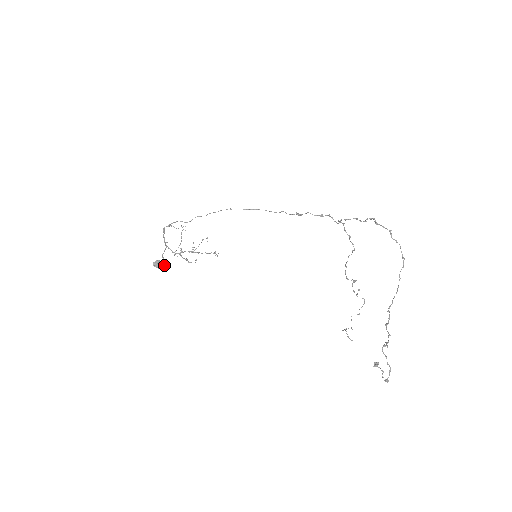
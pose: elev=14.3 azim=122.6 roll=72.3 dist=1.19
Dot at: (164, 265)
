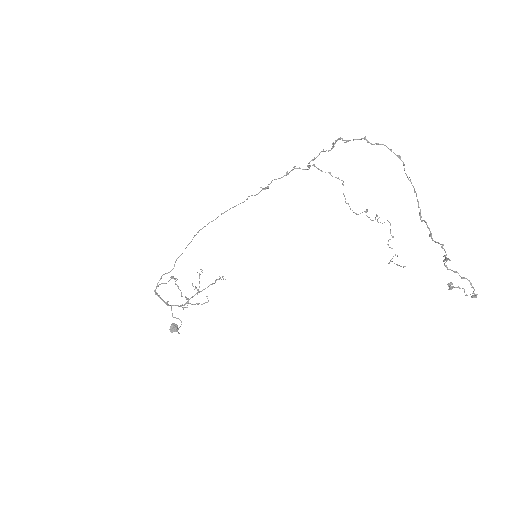
Dot at: (181, 324)
